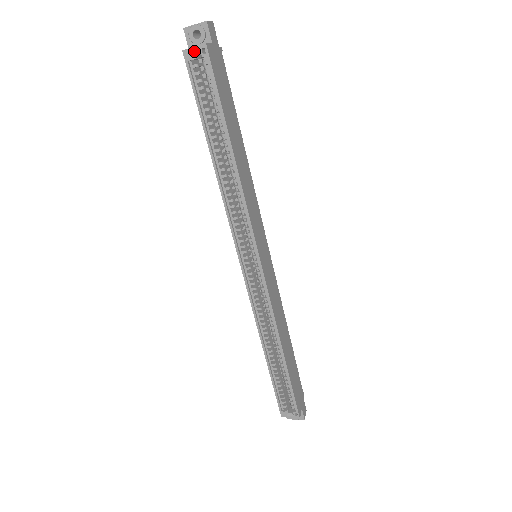
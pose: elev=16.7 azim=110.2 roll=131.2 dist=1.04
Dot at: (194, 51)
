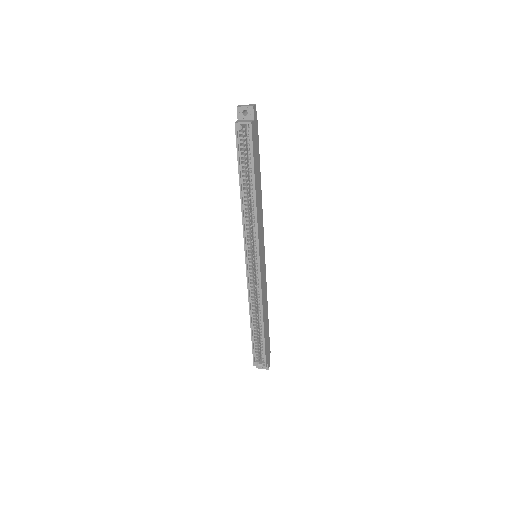
Dot at: (242, 125)
